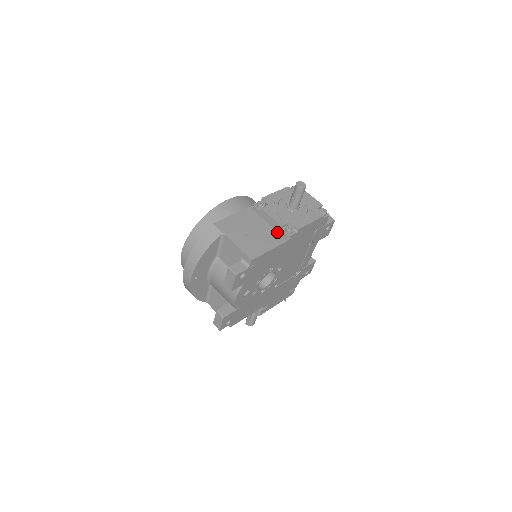
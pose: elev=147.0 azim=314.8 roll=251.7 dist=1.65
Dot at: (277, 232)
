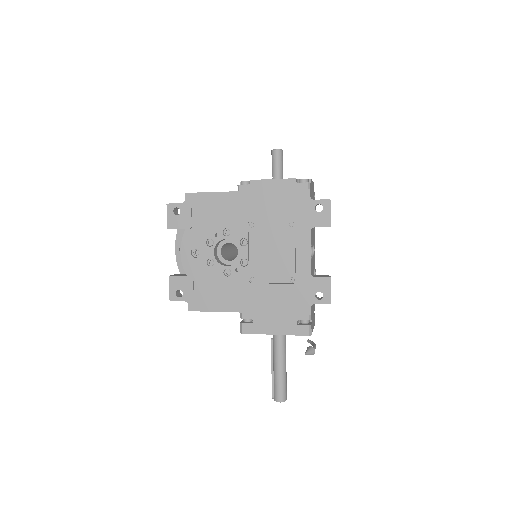
Dot at: occluded
